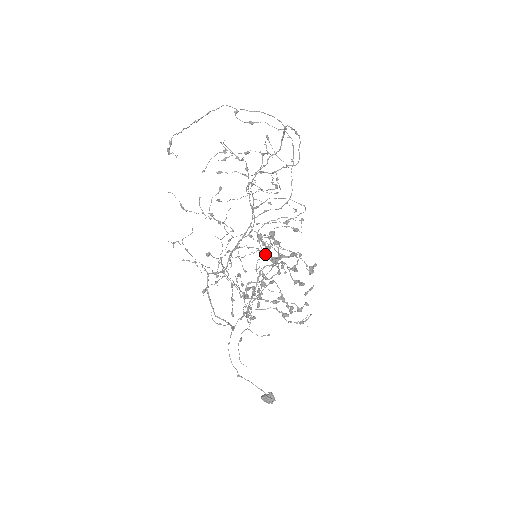
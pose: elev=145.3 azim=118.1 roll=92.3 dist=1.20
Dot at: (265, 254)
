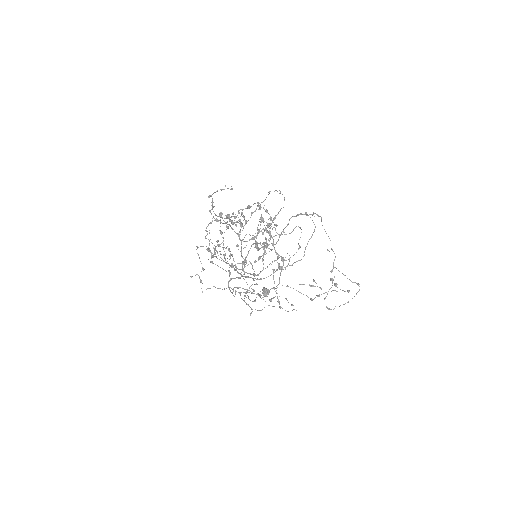
Dot at: occluded
